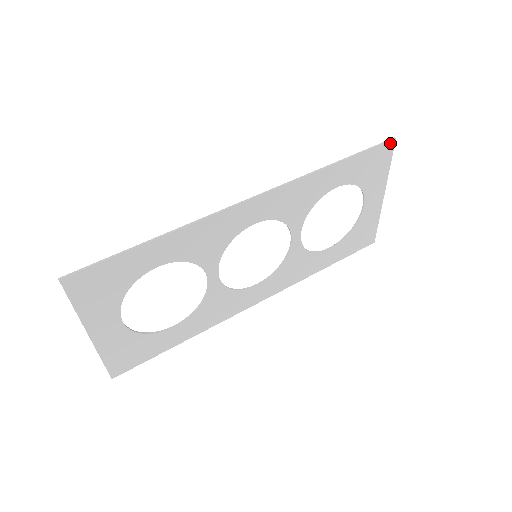
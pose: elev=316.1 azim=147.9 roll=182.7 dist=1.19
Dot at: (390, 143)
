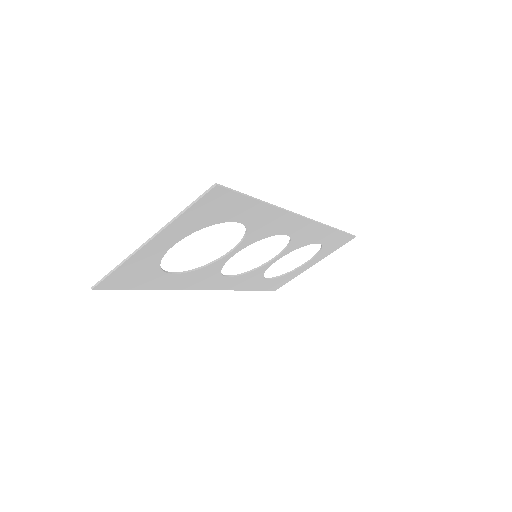
Dot at: (352, 237)
